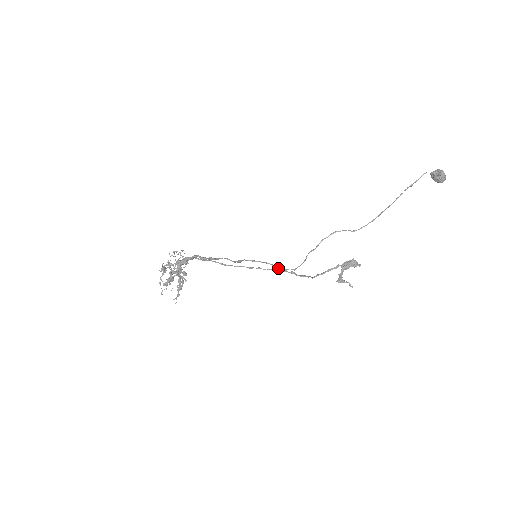
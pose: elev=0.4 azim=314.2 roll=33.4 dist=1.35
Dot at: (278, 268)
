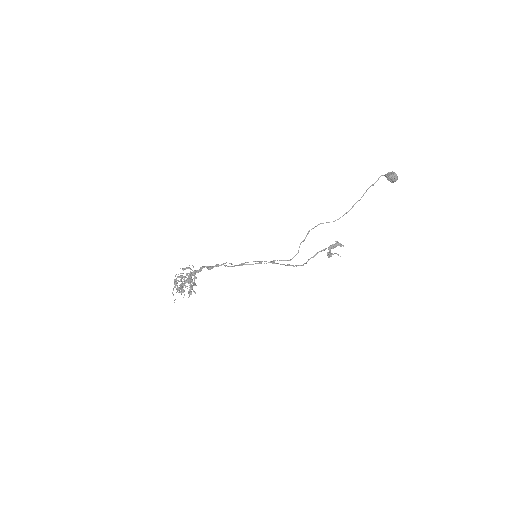
Dot at: (276, 263)
